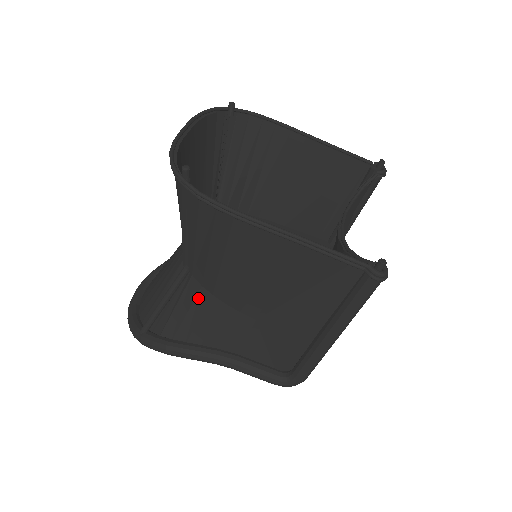
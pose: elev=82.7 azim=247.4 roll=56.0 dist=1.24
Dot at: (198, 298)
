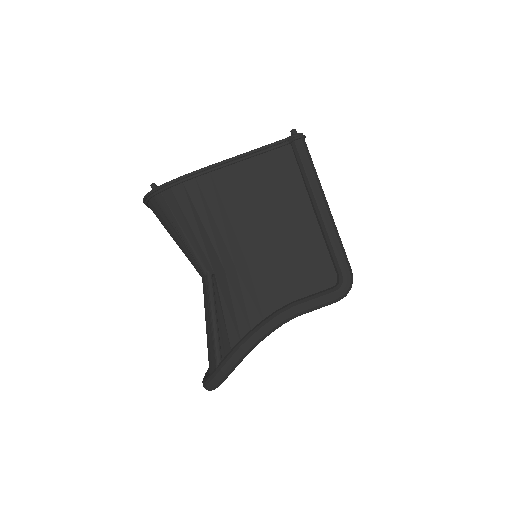
Dot at: (230, 283)
